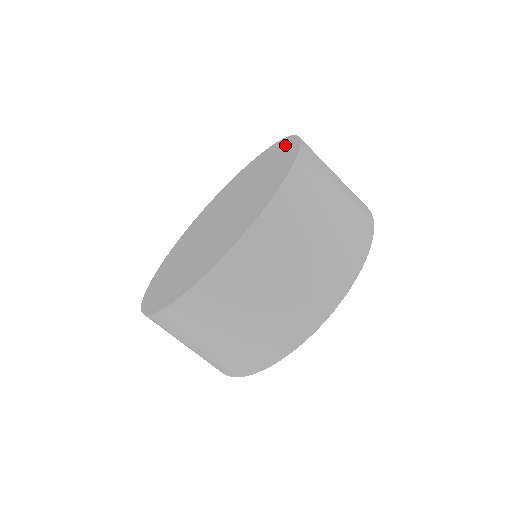
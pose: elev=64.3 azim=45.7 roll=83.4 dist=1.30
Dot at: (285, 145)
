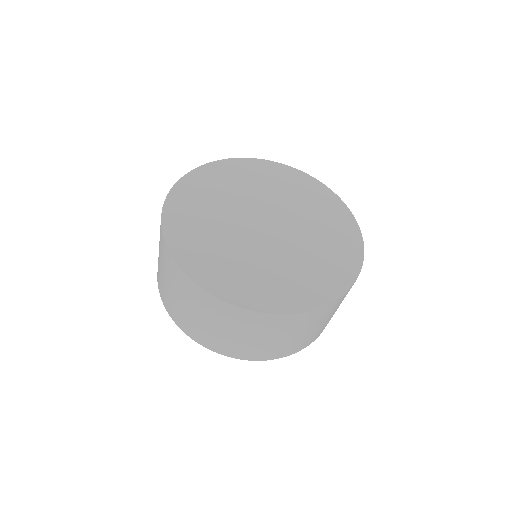
Dot at: (348, 268)
